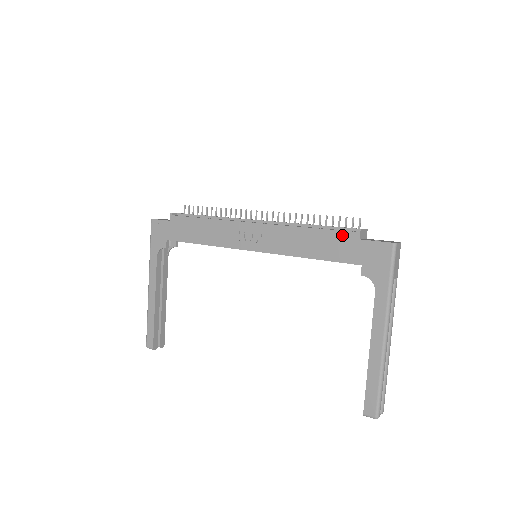
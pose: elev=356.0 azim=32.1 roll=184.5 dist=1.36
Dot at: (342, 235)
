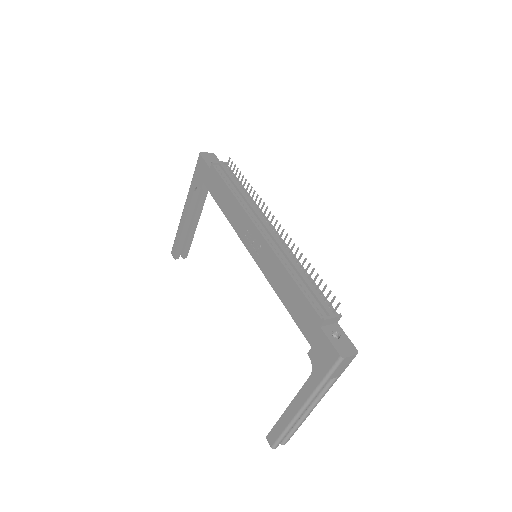
Dot at: (310, 310)
